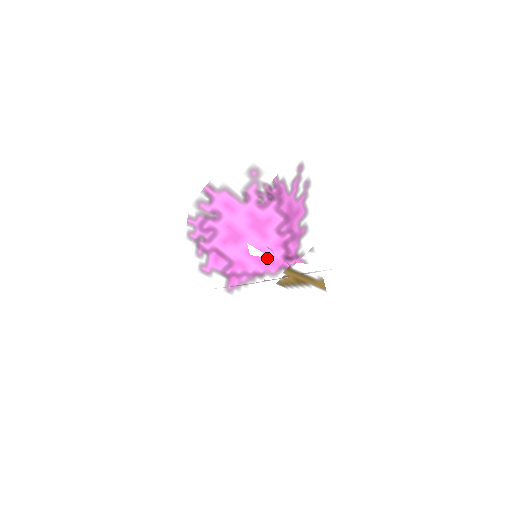
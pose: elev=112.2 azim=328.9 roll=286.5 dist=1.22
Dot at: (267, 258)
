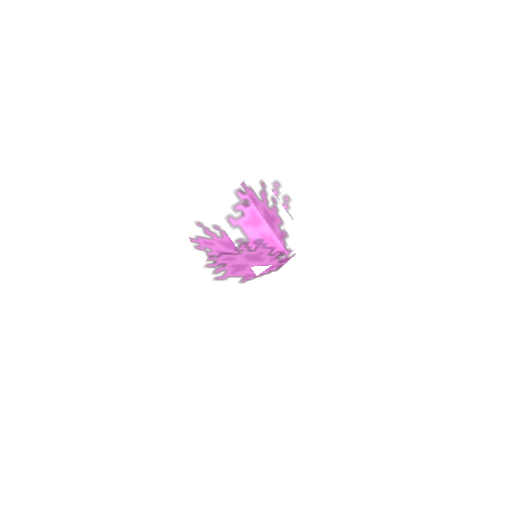
Dot at: (268, 267)
